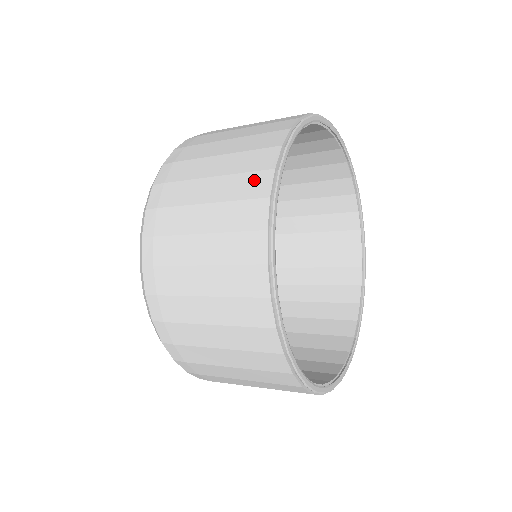
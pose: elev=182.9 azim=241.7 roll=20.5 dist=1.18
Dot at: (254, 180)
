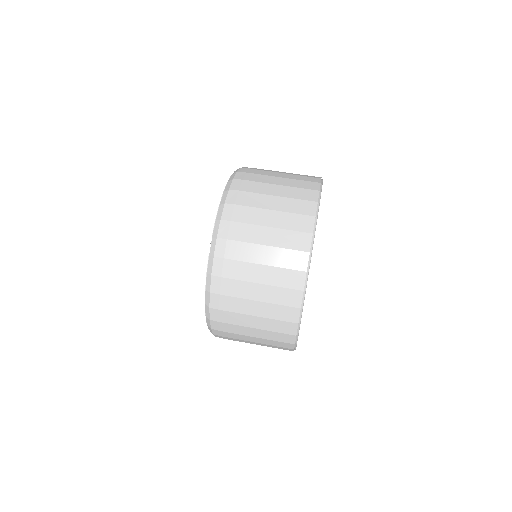
Dot at: (284, 337)
